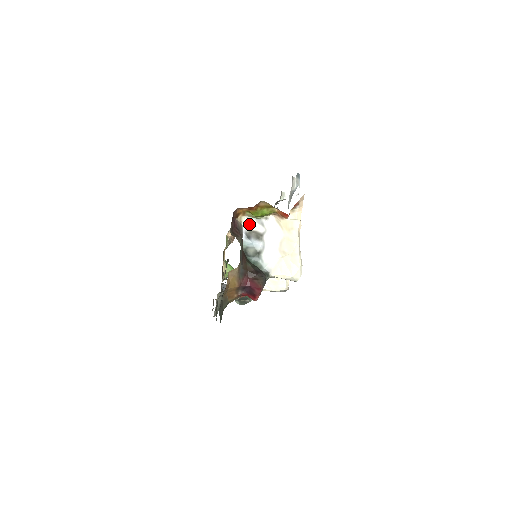
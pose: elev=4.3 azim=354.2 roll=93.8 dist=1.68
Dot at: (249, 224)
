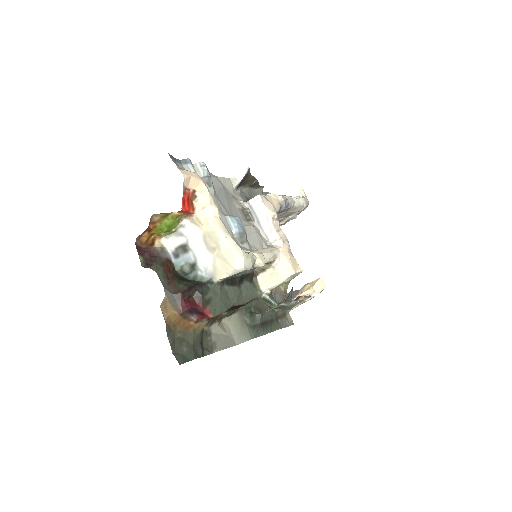
Dot at: (171, 243)
